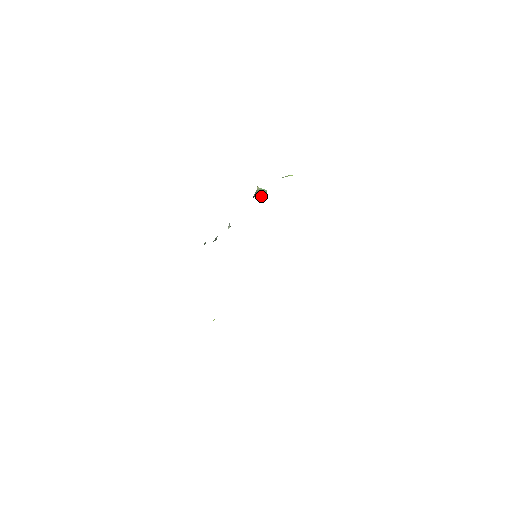
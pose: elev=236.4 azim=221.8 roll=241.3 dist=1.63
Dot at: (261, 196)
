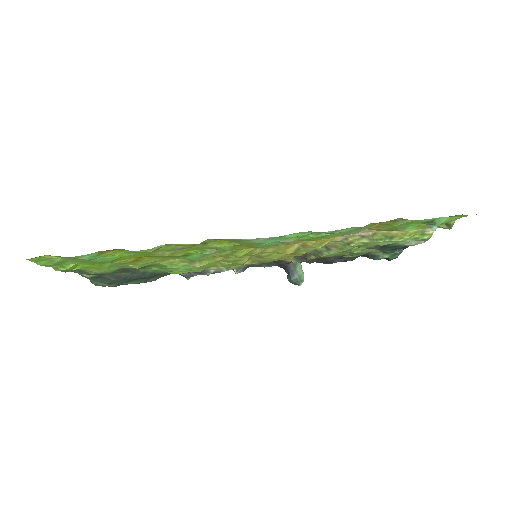
Dot at: (295, 277)
